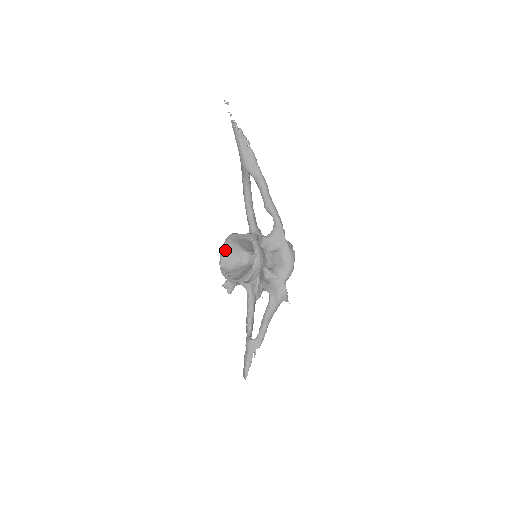
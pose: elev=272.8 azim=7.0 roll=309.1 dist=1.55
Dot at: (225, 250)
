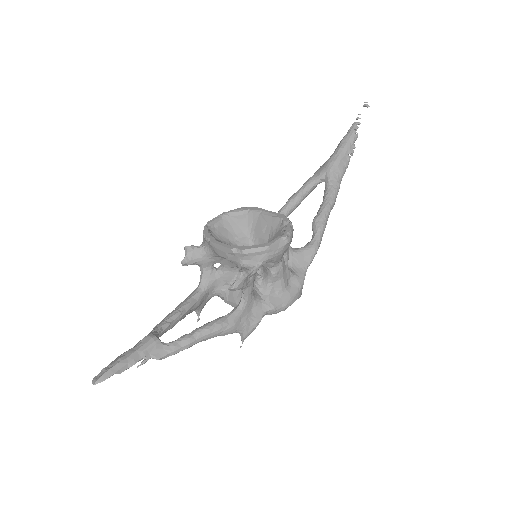
Dot at: (228, 217)
